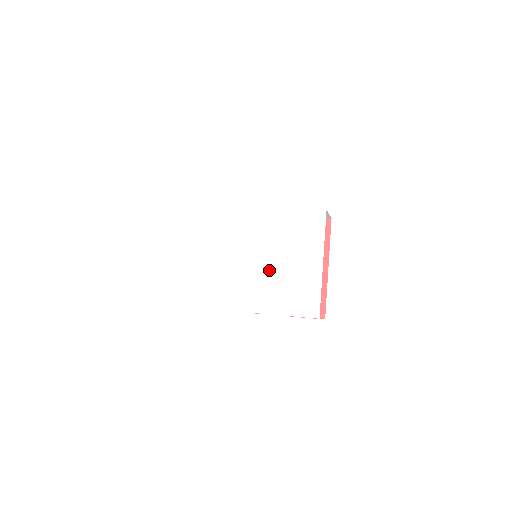
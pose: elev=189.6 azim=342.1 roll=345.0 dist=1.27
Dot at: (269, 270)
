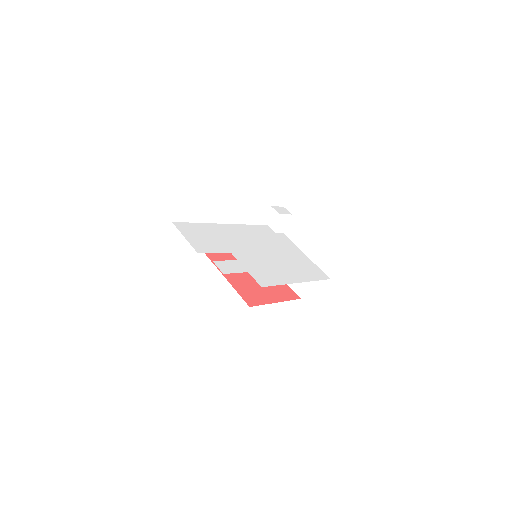
Dot at: (260, 258)
